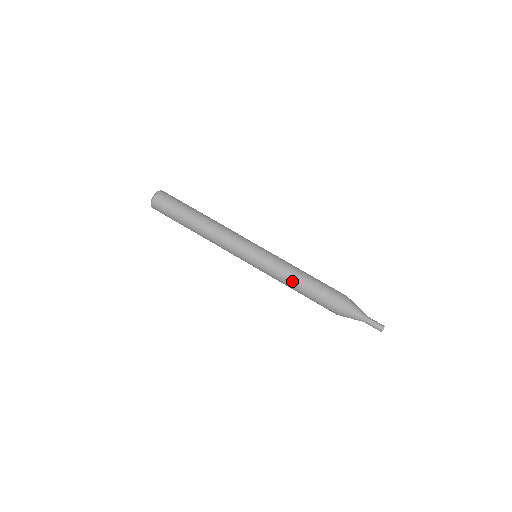
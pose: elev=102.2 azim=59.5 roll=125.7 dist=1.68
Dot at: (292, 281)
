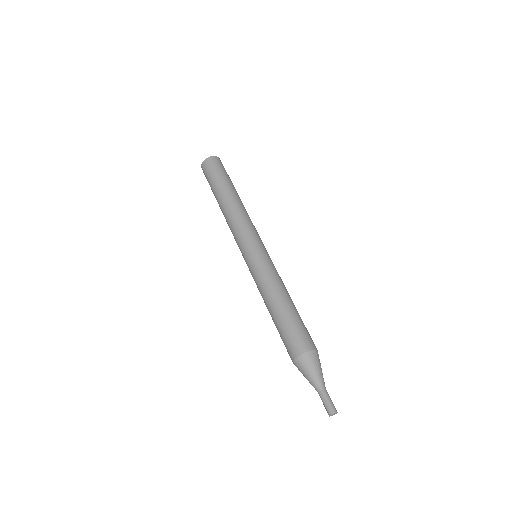
Dot at: (265, 302)
